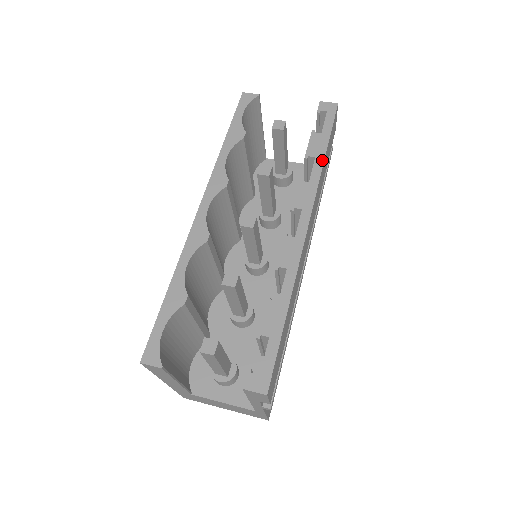
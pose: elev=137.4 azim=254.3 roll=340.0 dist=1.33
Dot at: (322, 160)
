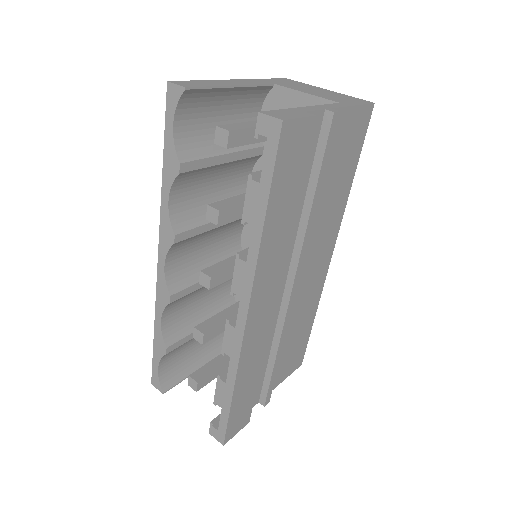
Dot at: (259, 232)
